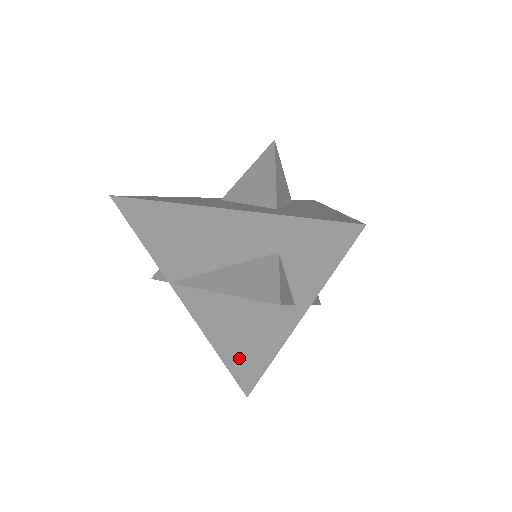
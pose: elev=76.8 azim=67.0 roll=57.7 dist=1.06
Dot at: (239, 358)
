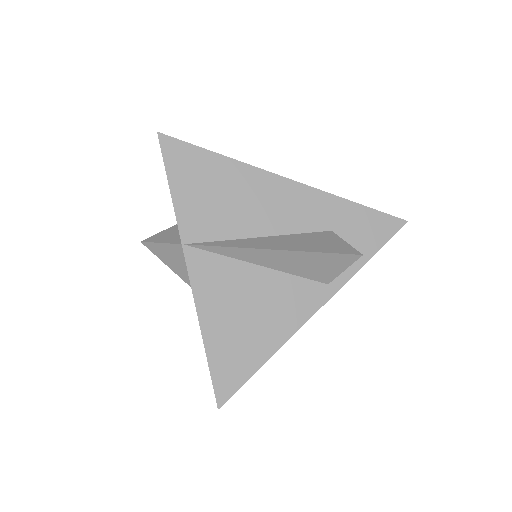
Dot at: (234, 349)
